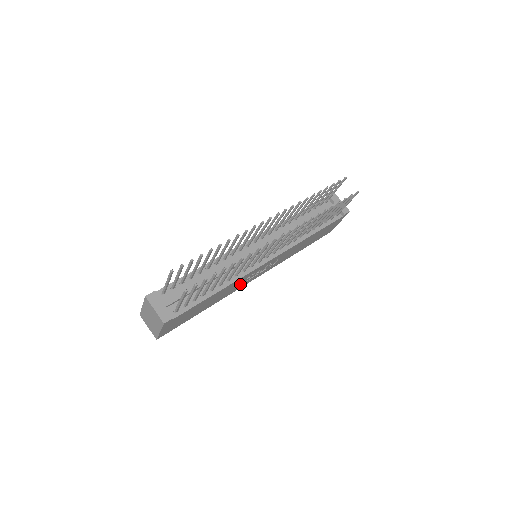
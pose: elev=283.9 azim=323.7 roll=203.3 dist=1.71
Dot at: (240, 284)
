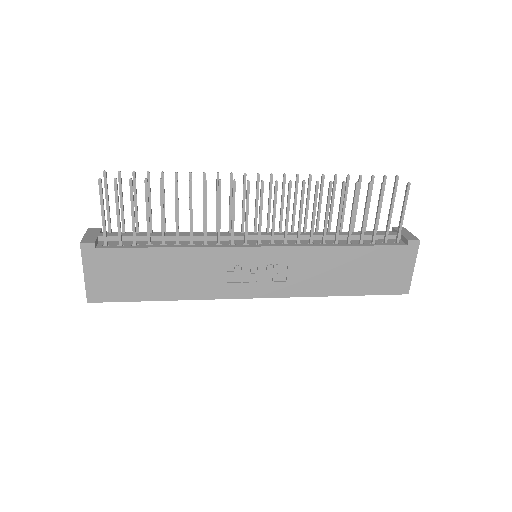
Dot at: (221, 279)
